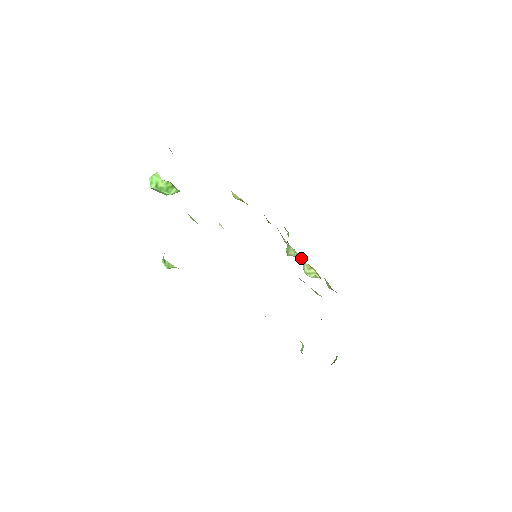
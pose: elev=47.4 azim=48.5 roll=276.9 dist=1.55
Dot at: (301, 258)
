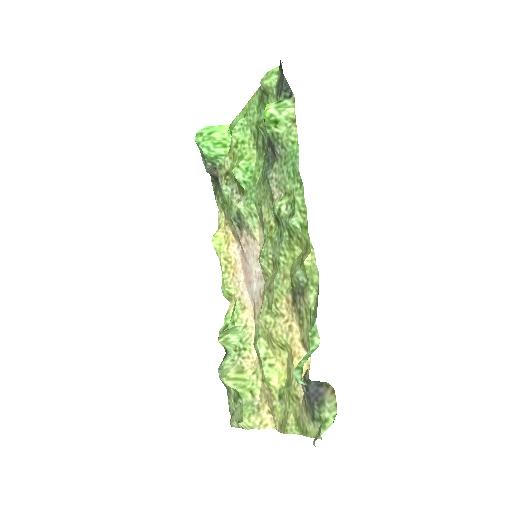
Dot at: (229, 358)
